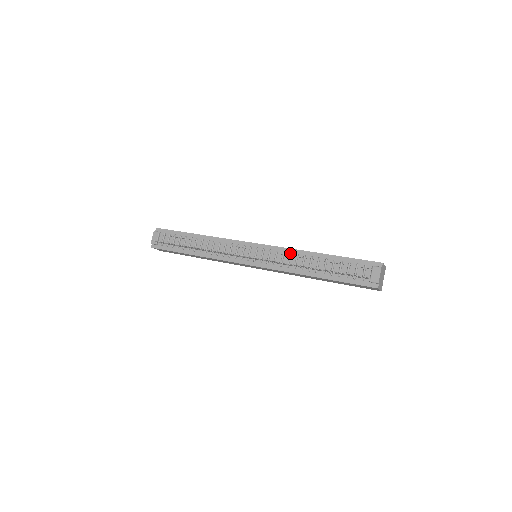
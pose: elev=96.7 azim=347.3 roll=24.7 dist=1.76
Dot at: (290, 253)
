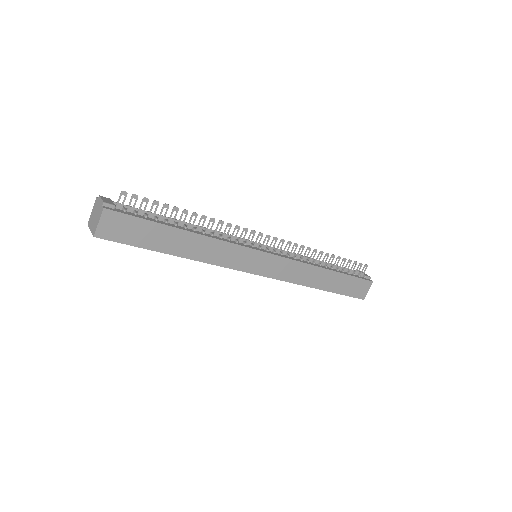
Dot at: occluded
